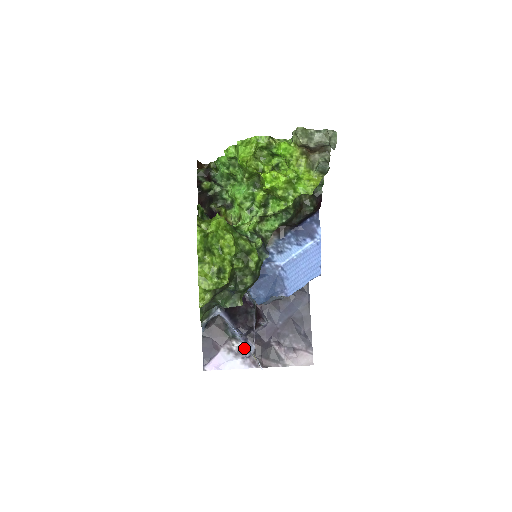
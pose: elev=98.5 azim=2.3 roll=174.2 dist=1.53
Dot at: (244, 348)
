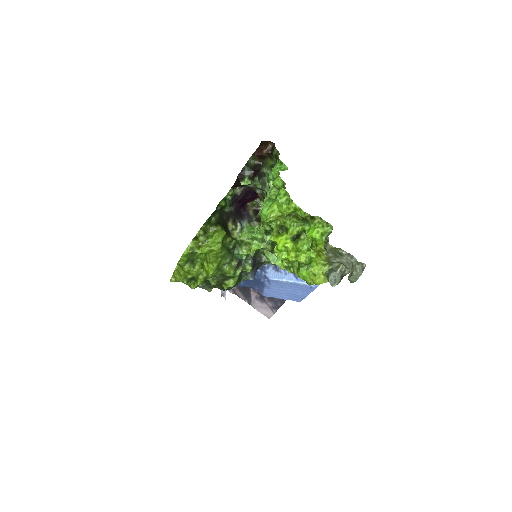
Dot at: occluded
